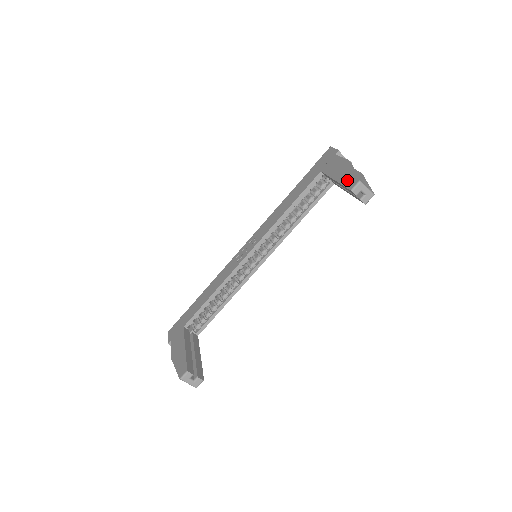
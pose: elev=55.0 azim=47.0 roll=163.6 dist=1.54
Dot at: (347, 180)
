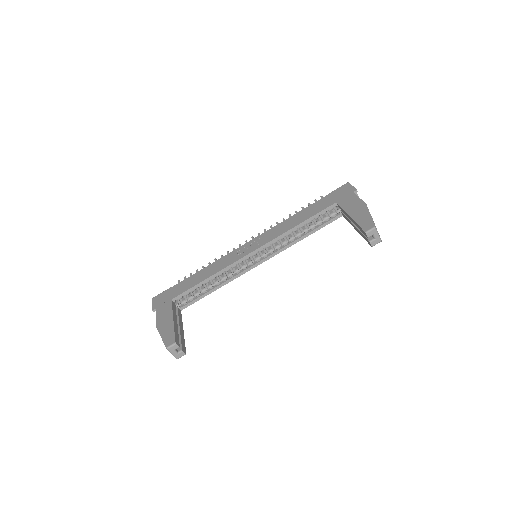
Dot at: (363, 221)
